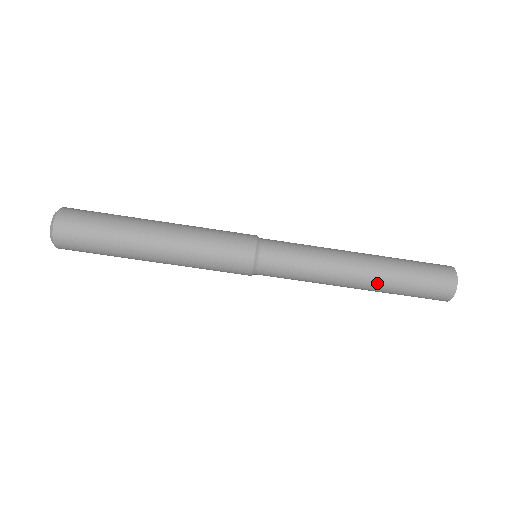
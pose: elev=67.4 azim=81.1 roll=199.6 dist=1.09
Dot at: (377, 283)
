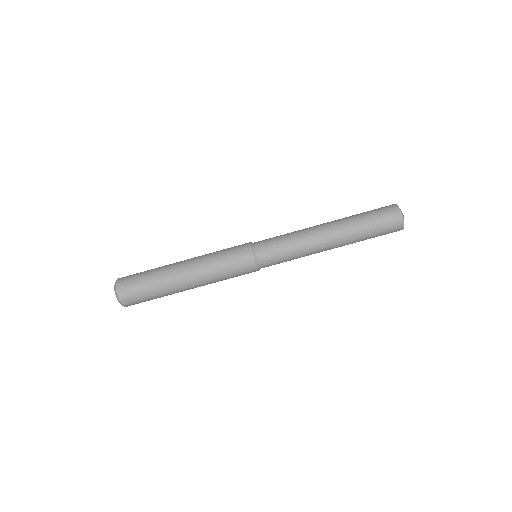
Dot at: occluded
